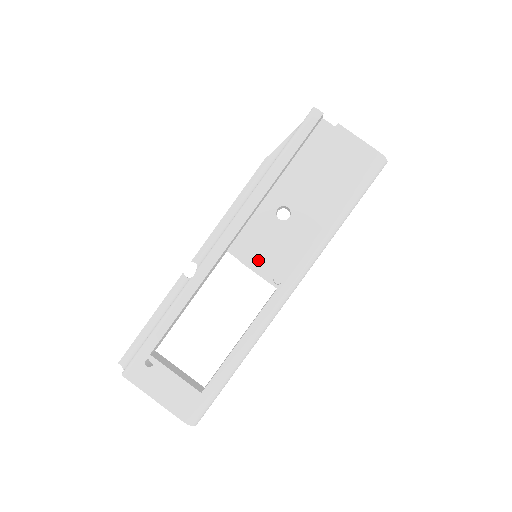
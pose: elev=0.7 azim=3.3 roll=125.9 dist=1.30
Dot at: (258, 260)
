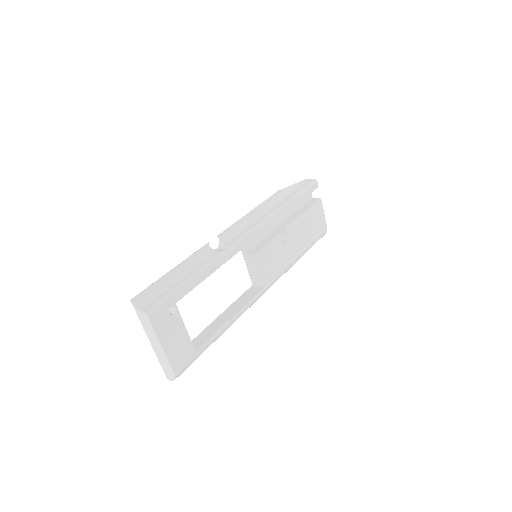
Dot at: (263, 261)
